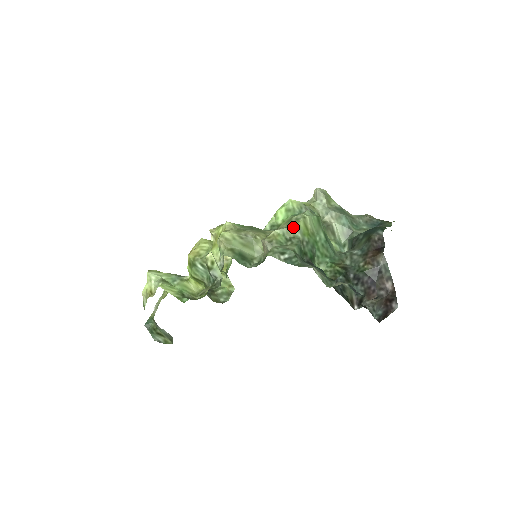
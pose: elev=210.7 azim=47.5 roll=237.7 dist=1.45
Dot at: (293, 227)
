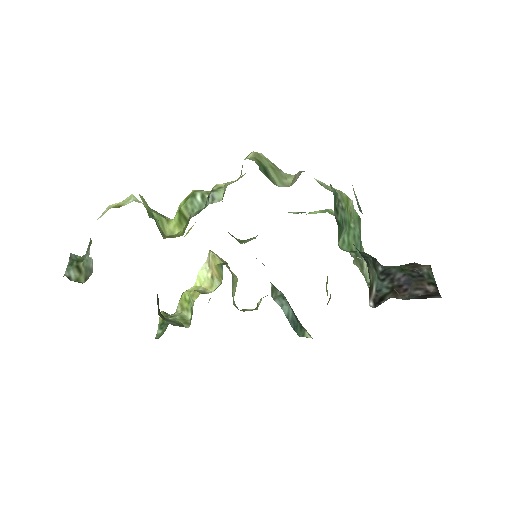
Dot at: occluded
